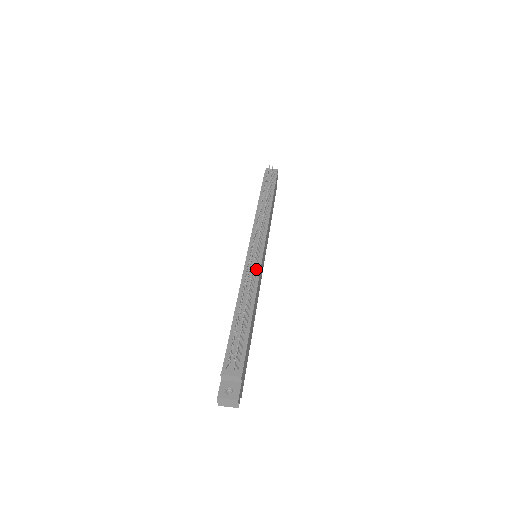
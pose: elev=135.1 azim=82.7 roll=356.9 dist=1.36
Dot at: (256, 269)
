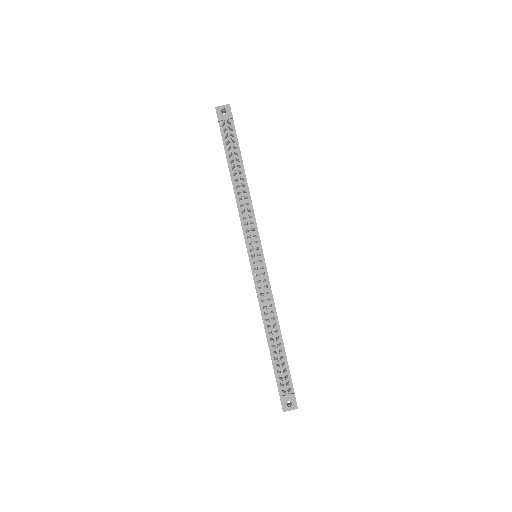
Dot at: (266, 283)
